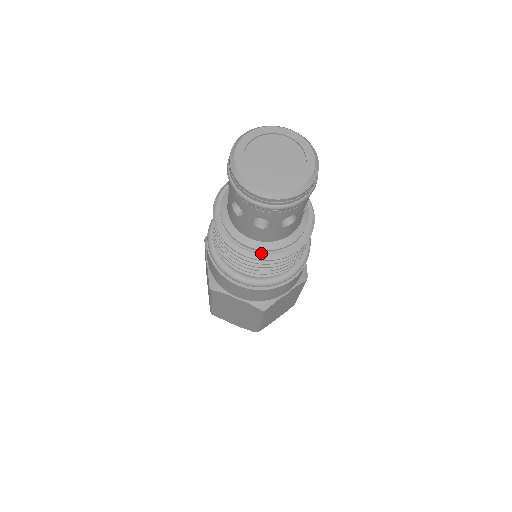
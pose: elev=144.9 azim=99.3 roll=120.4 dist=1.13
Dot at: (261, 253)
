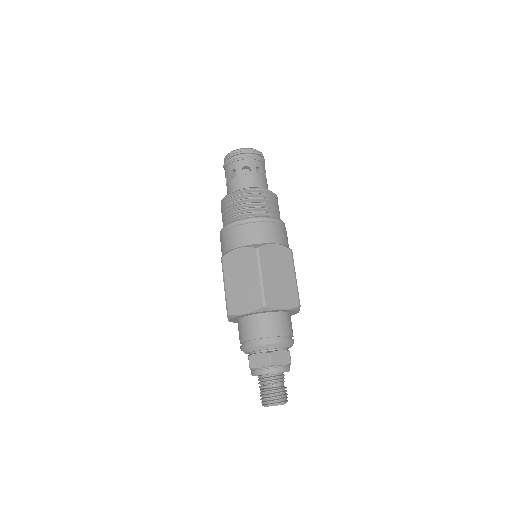
Dot at: (268, 190)
